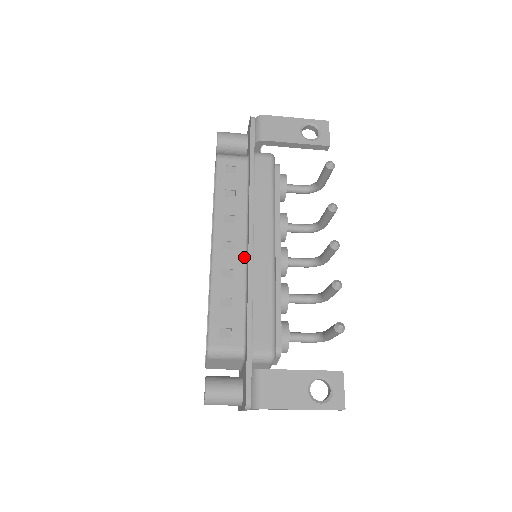
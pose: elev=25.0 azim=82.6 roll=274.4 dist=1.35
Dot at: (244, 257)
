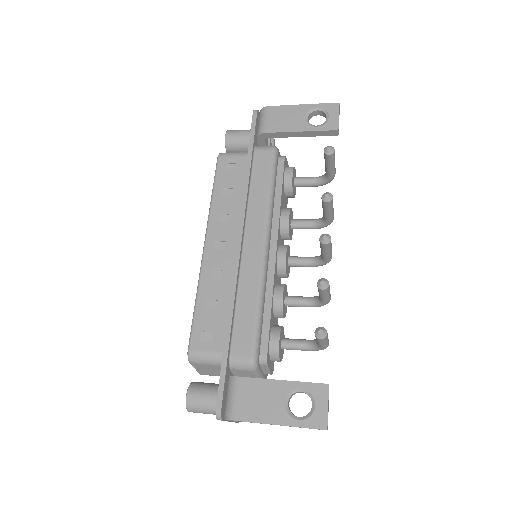
Dot at: (234, 257)
